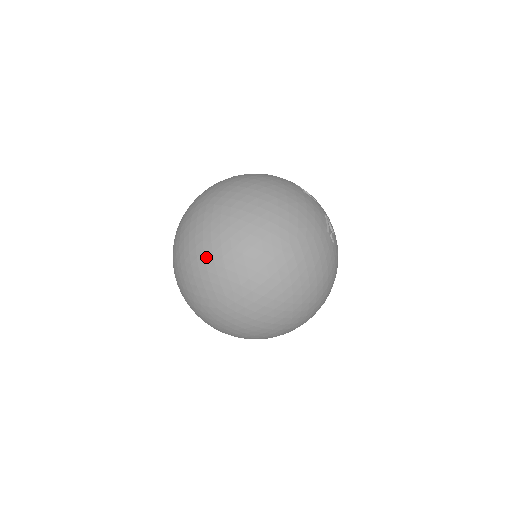
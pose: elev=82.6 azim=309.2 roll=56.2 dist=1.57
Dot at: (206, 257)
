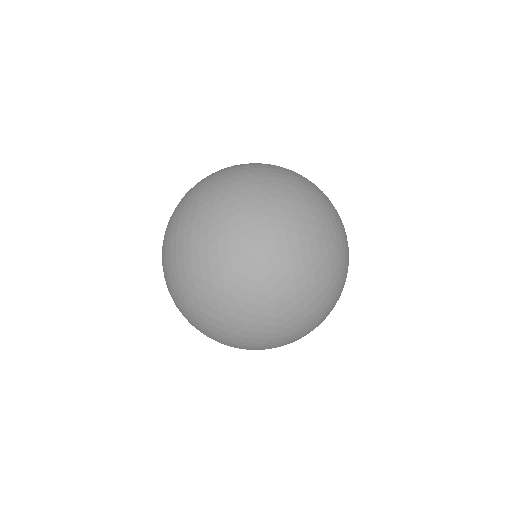
Dot at: (276, 295)
